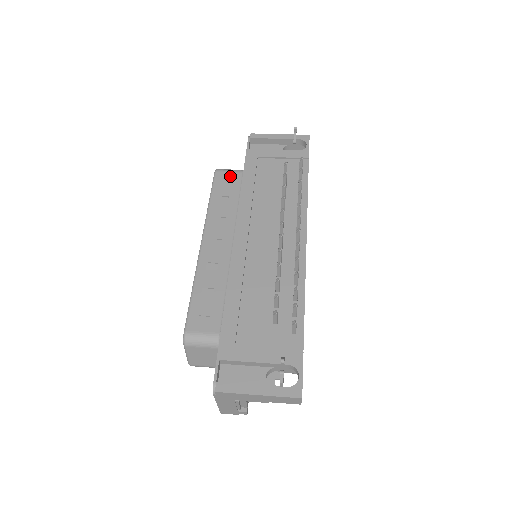
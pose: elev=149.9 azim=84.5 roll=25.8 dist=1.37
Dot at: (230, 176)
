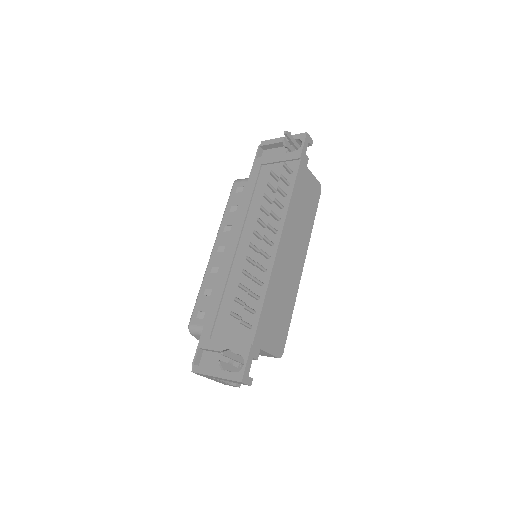
Dot at: (242, 186)
